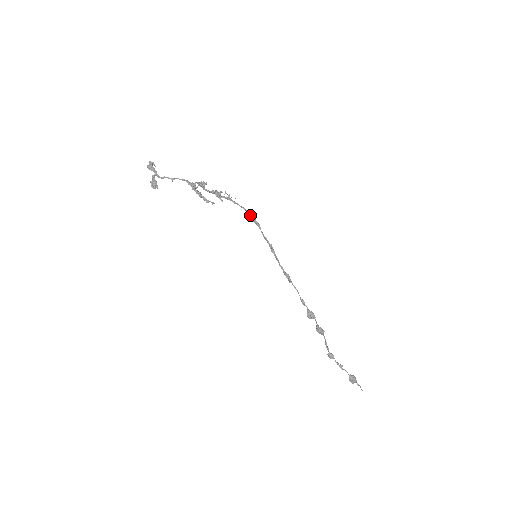
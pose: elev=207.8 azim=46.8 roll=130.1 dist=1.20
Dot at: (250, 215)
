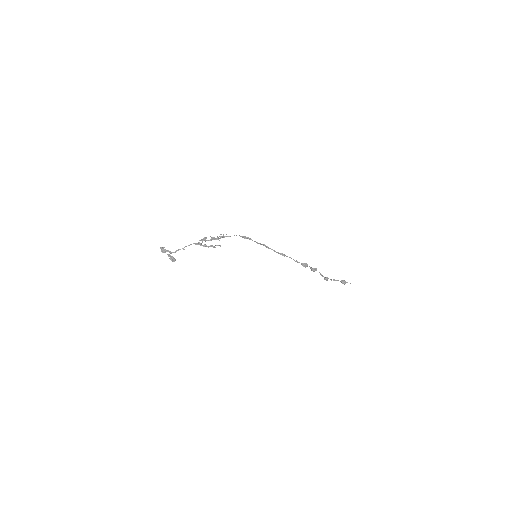
Dot at: (242, 237)
